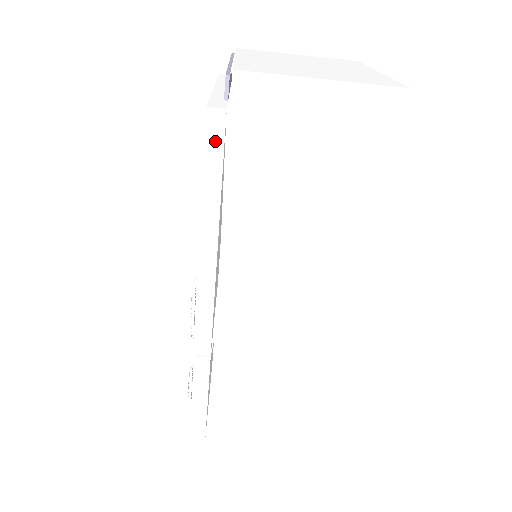
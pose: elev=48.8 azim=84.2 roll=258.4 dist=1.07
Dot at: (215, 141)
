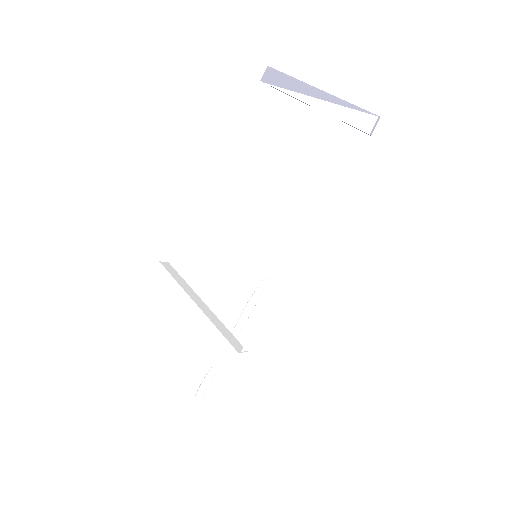
Dot at: (355, 165)
